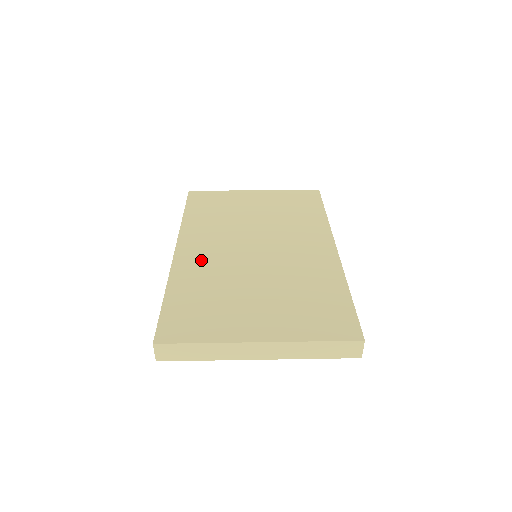
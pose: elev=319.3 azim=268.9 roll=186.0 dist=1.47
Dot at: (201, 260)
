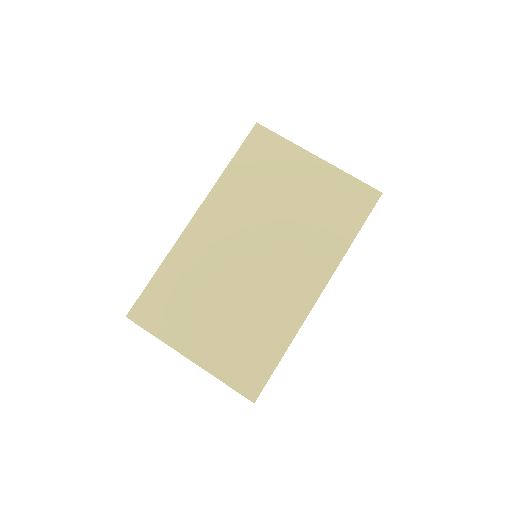
Dot at: (204, 244)
